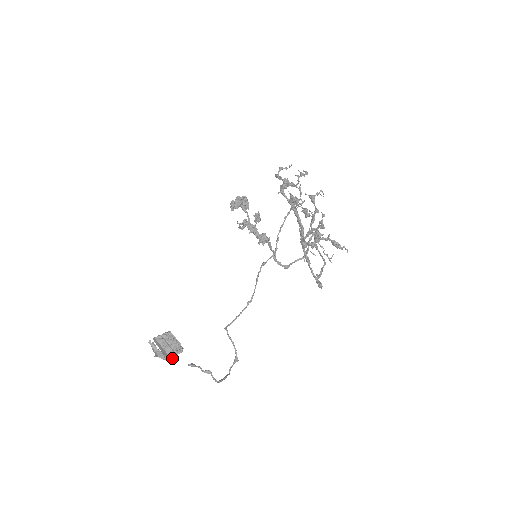
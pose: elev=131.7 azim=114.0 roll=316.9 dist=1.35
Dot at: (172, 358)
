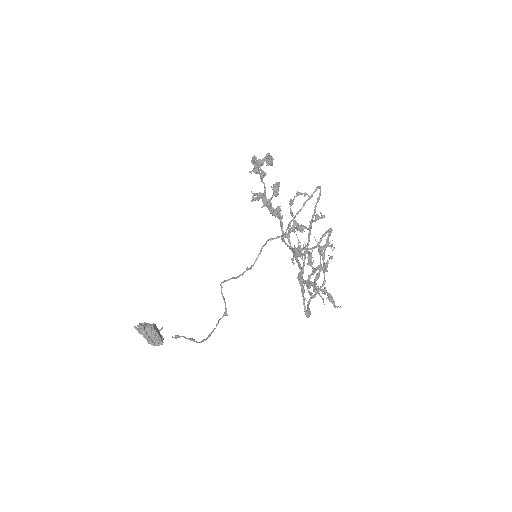
Dot at: (154, 345)
